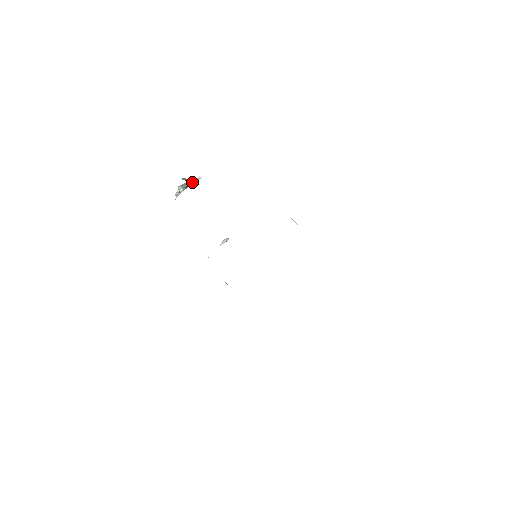
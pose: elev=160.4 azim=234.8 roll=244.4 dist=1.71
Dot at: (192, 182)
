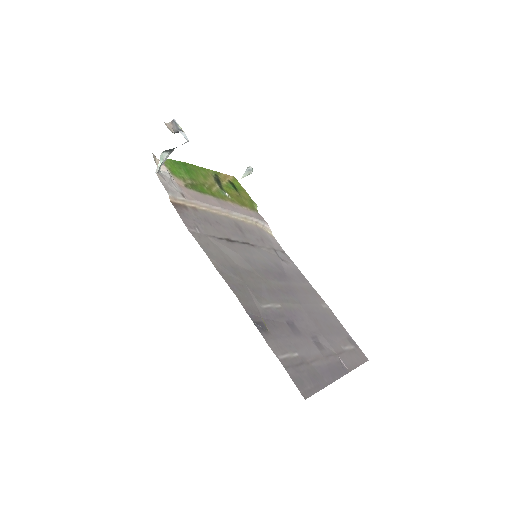
Dot at: occluded
